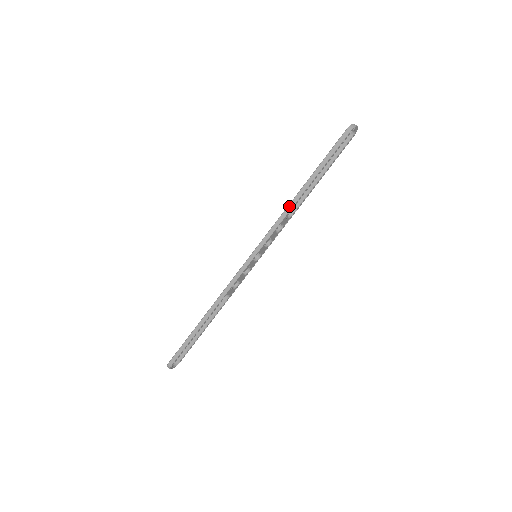
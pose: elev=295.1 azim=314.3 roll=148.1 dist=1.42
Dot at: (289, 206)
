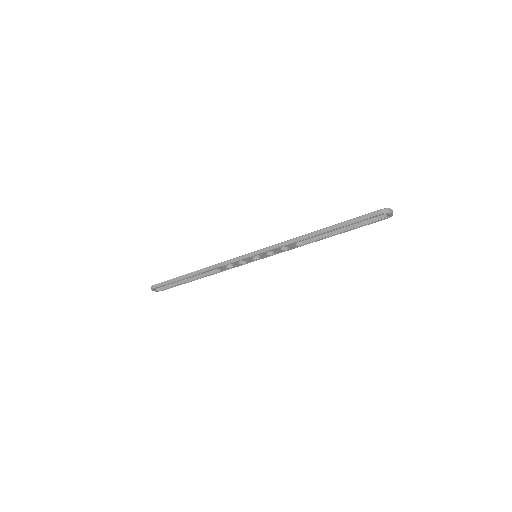
Dot at: (300, 237)
